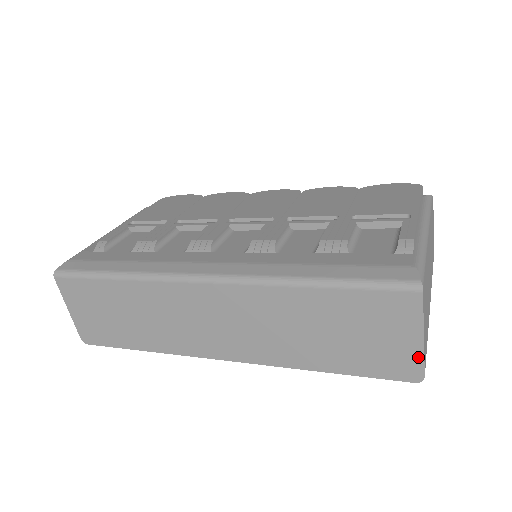
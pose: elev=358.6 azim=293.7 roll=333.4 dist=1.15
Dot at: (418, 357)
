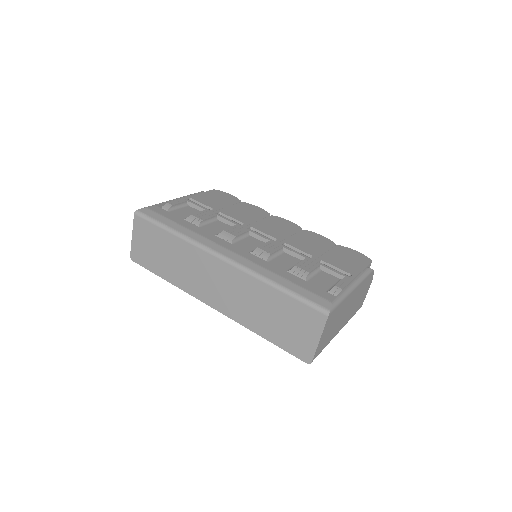
Dot at: (313, 350)
